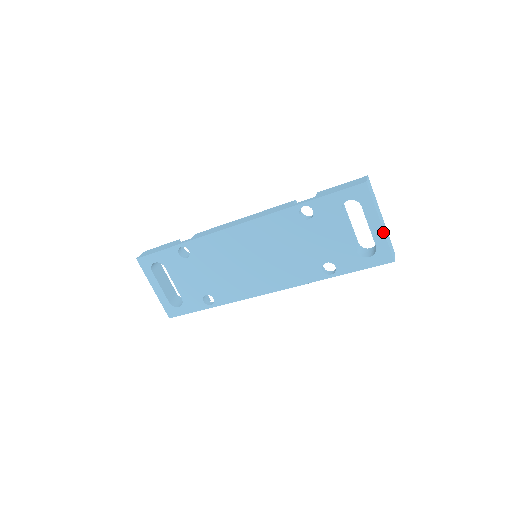
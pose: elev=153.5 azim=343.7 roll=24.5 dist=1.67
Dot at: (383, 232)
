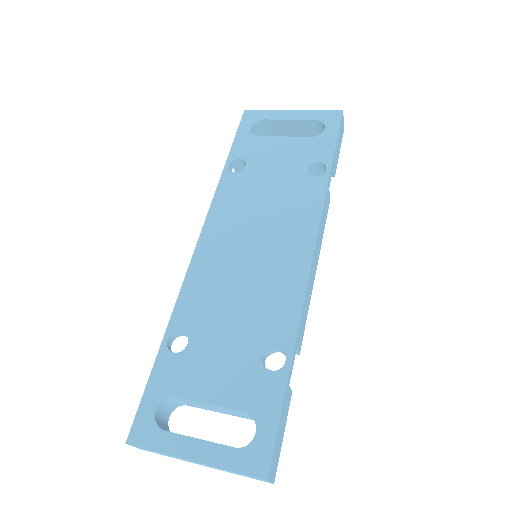
Dot at: (303, 111)
